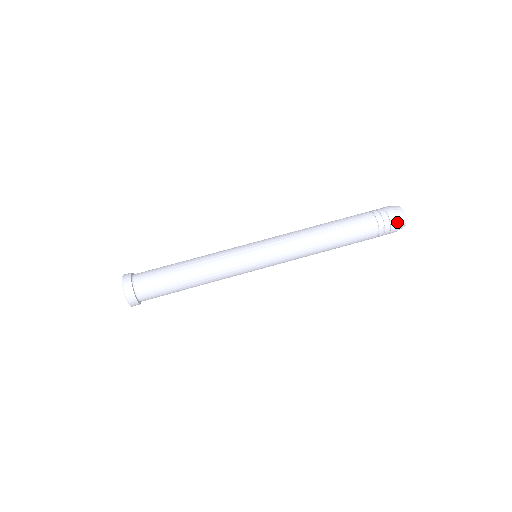
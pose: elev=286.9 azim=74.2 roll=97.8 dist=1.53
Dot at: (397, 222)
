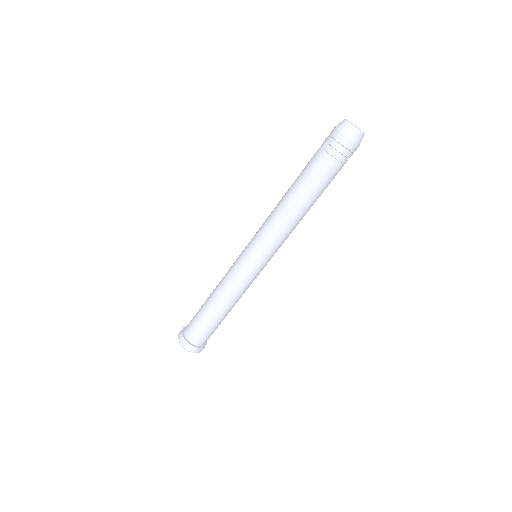
Dot at: (351, 141)
